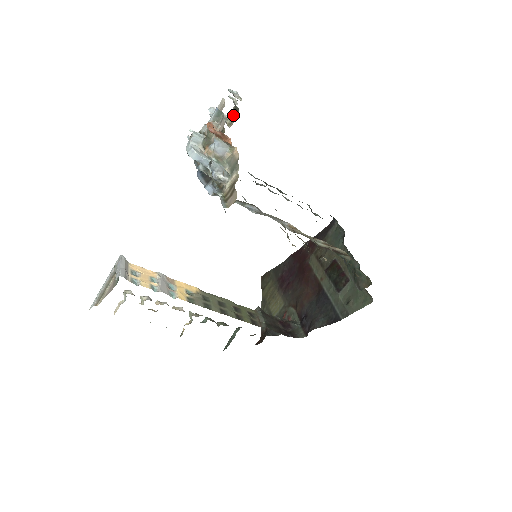
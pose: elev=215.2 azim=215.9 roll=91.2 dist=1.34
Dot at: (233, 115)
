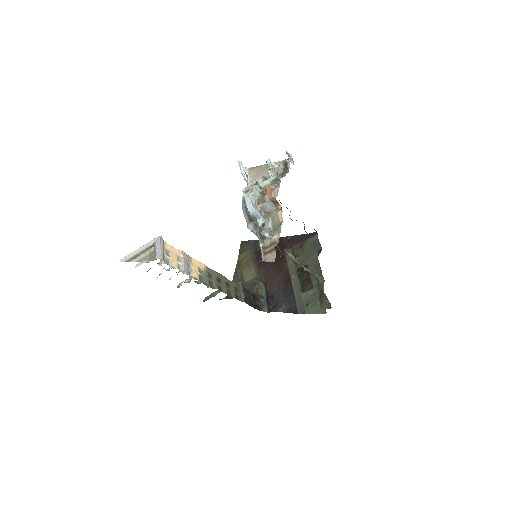
Dot at: occluded
